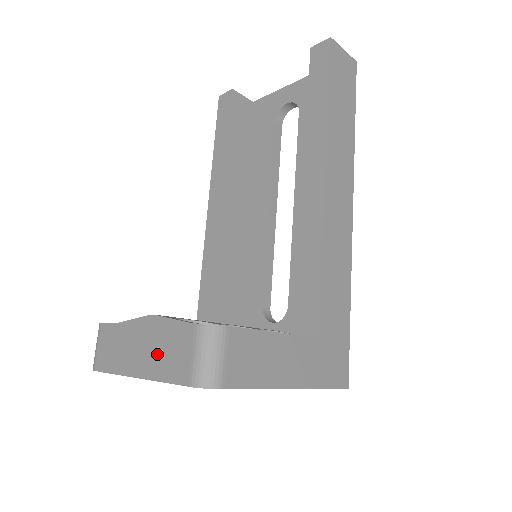
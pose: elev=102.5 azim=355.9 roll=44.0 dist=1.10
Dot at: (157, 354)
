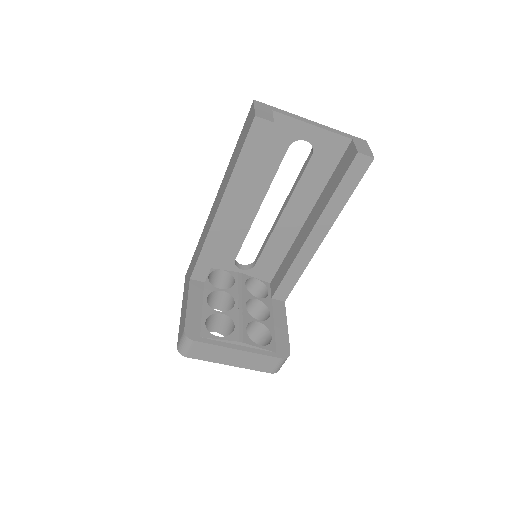
Dot at: (250, 362)
